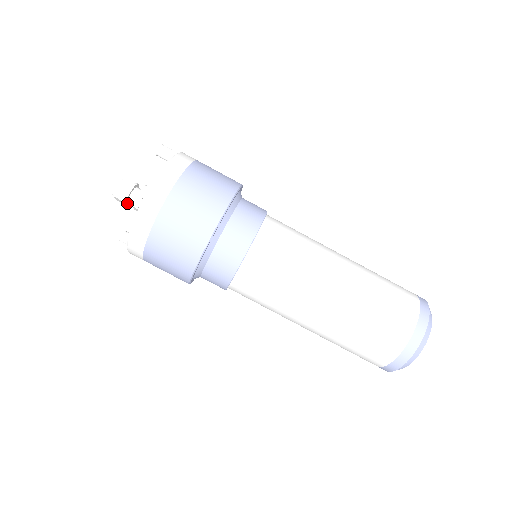
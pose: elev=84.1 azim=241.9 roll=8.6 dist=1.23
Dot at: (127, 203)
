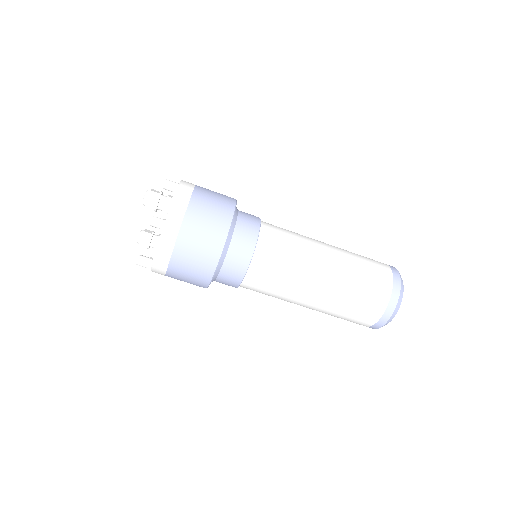
Dot at: (157, 206)
